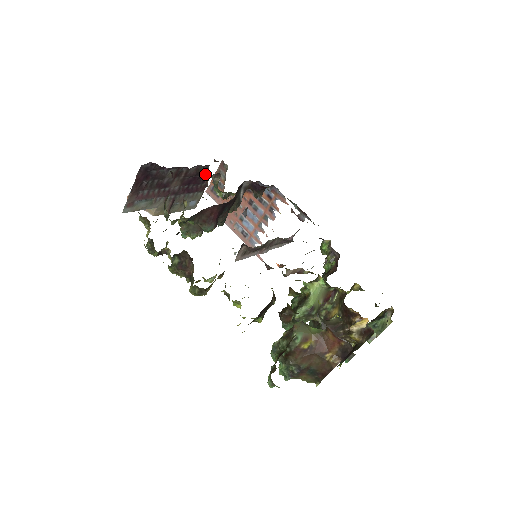
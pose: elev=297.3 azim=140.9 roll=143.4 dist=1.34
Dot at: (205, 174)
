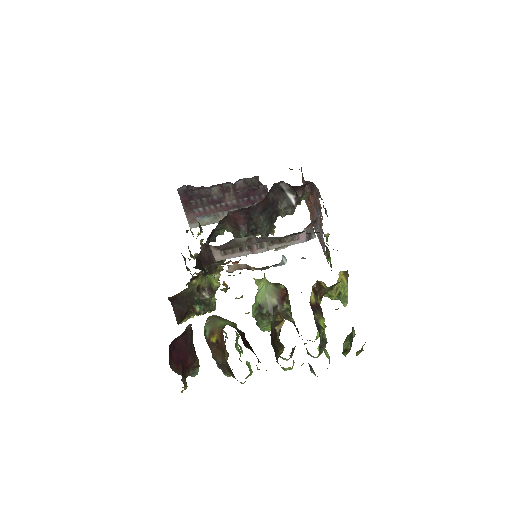
Dot at: (261, 185)
